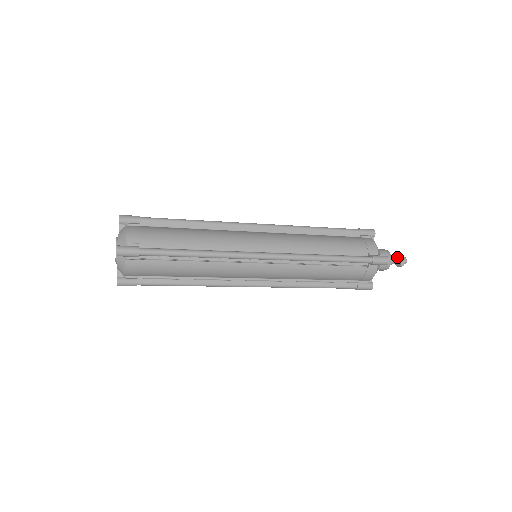
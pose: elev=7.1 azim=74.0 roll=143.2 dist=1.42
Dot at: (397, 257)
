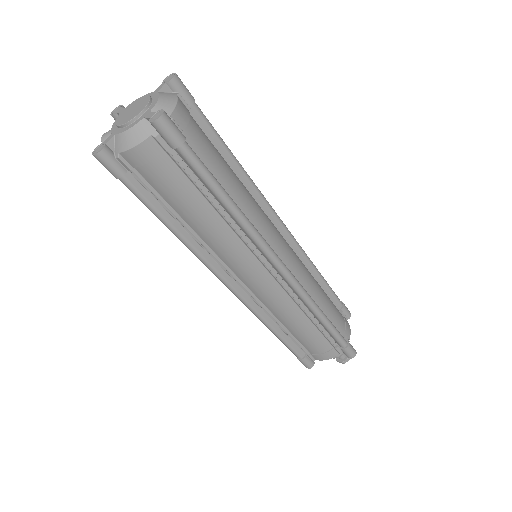
Dot at: occluded
